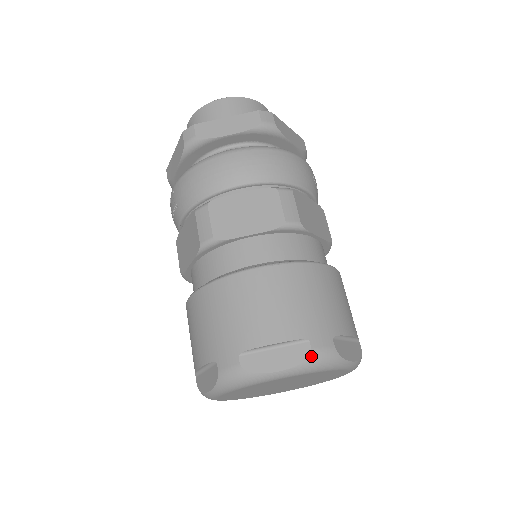
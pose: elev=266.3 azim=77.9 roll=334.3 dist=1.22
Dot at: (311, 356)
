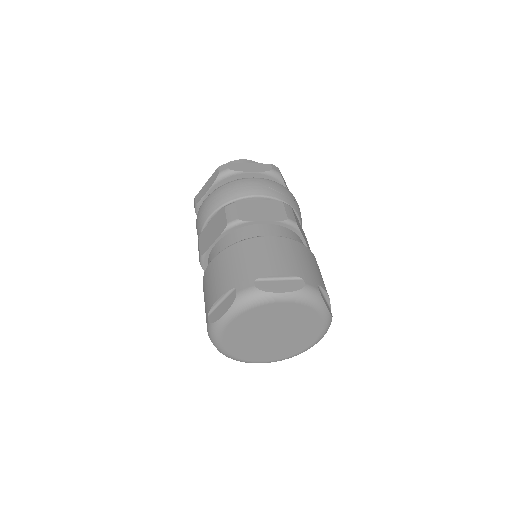
Dot at: (237, 297)
